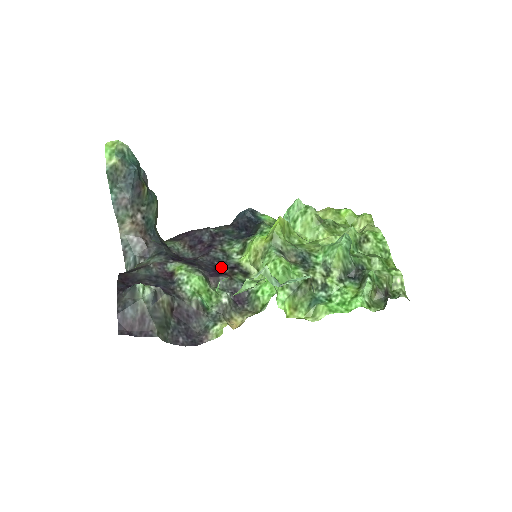
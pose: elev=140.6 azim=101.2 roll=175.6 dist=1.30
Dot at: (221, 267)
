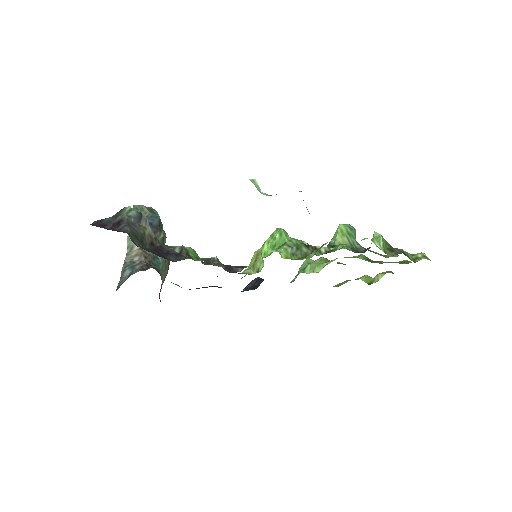
Dot at: occluded
